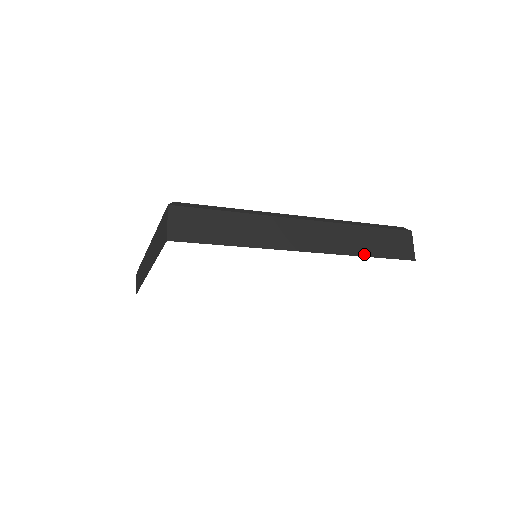
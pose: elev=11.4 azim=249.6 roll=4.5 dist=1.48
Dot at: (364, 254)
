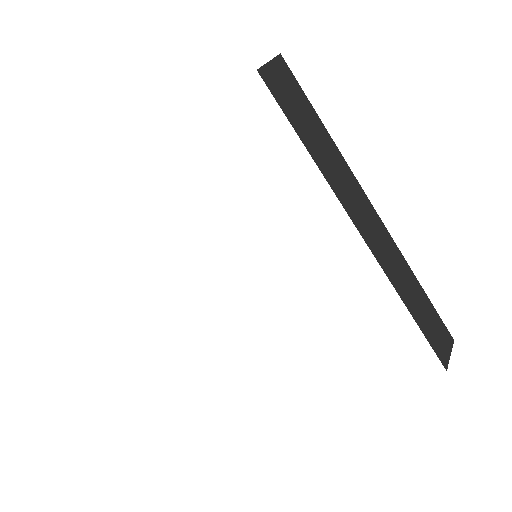
Dot at: (410, 309)
